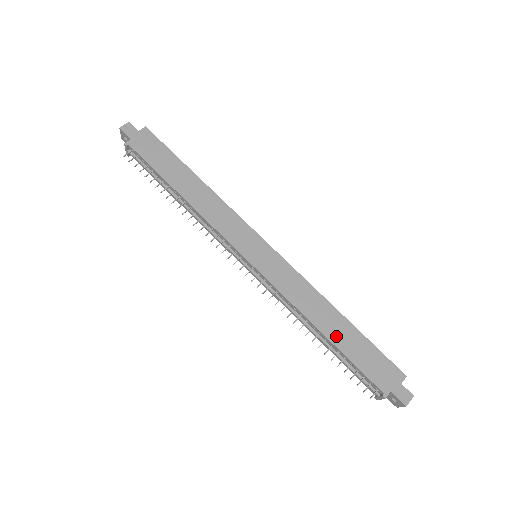
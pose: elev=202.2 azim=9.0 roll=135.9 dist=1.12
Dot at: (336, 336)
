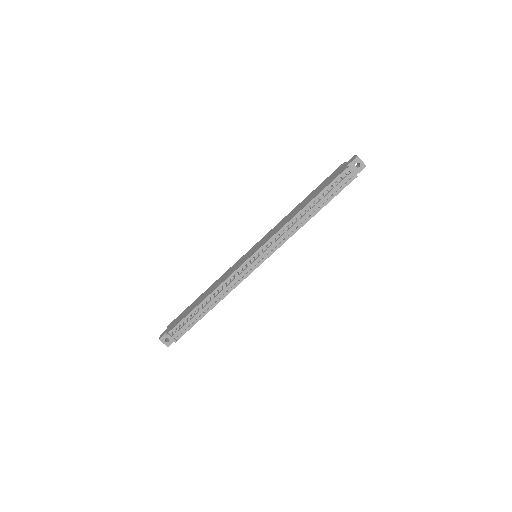
Dot at: (309, 201)
